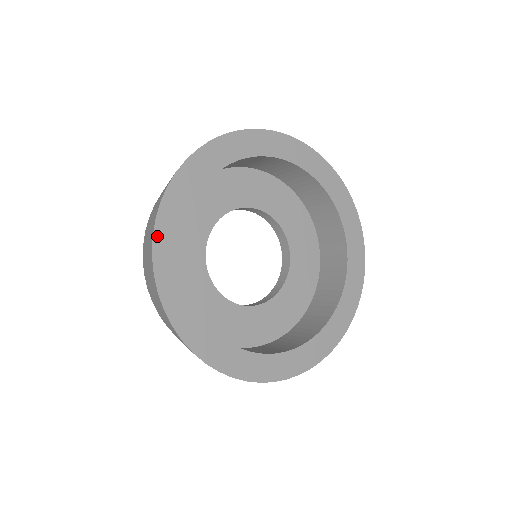
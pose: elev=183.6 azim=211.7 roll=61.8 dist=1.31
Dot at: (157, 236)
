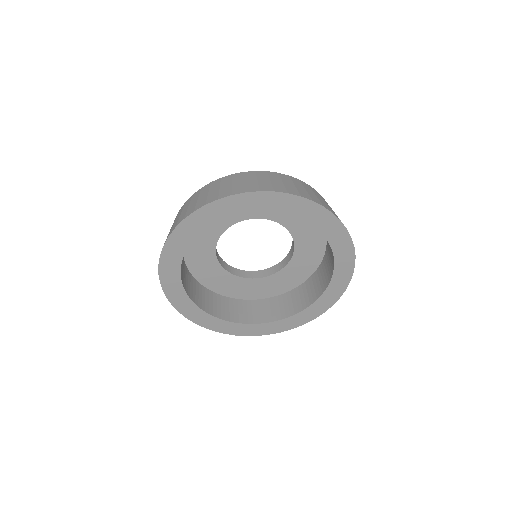
Dot at: (179, 228)
